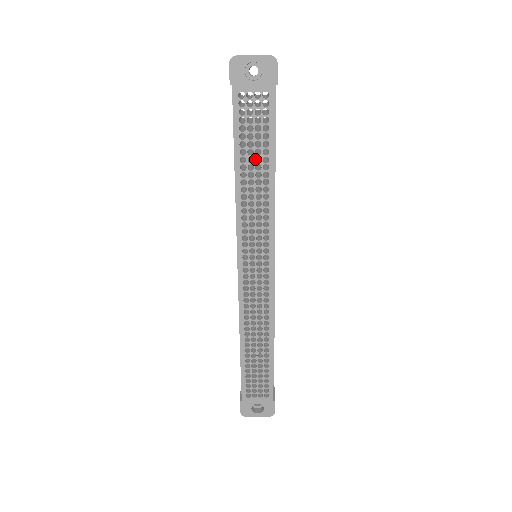
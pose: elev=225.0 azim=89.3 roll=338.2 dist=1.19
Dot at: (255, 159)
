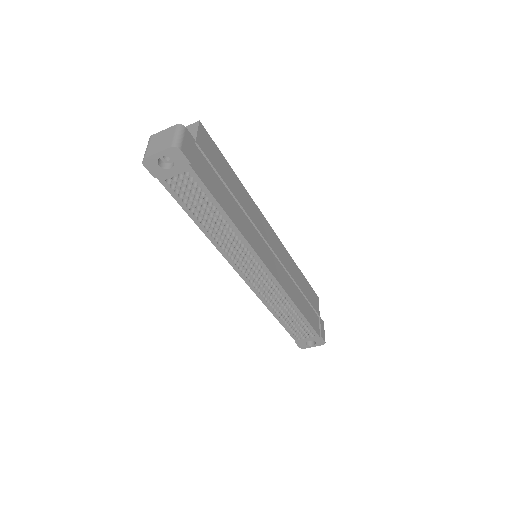
Dot at: occluded
